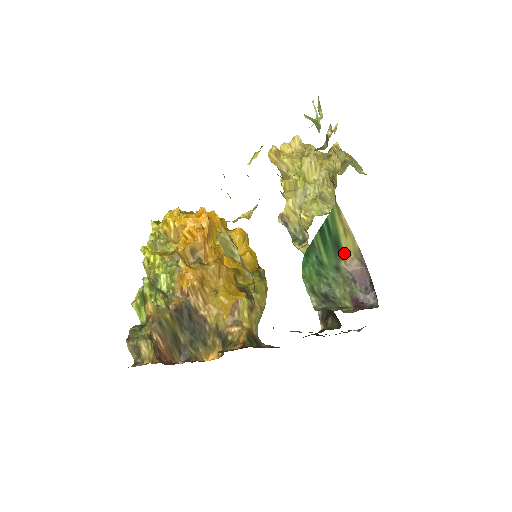
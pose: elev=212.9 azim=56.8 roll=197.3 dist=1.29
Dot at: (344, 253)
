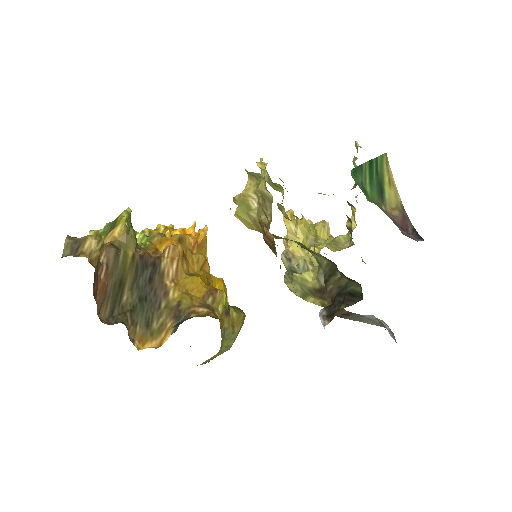
Dot at: (386, 200)
